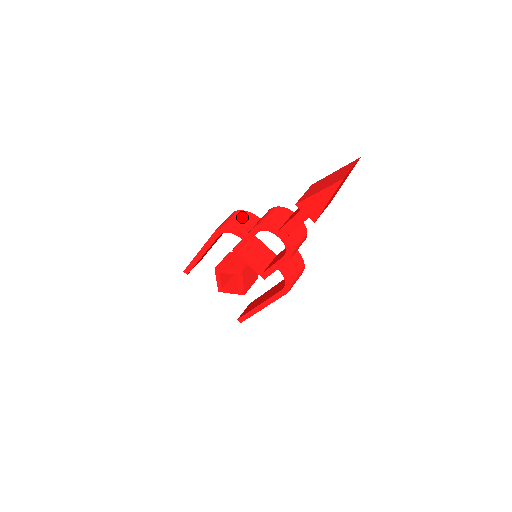
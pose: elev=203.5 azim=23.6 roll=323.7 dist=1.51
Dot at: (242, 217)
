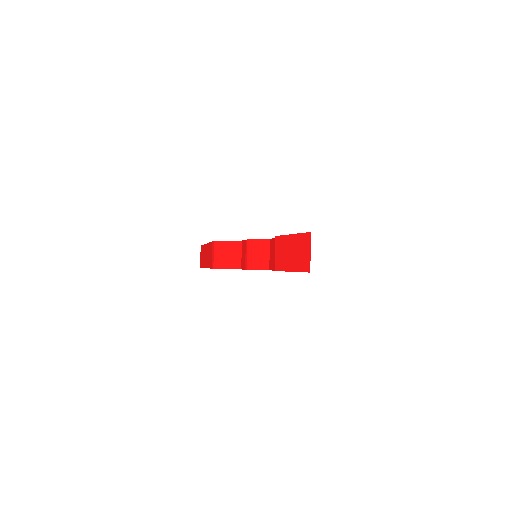
Dot at: (226, 250)
